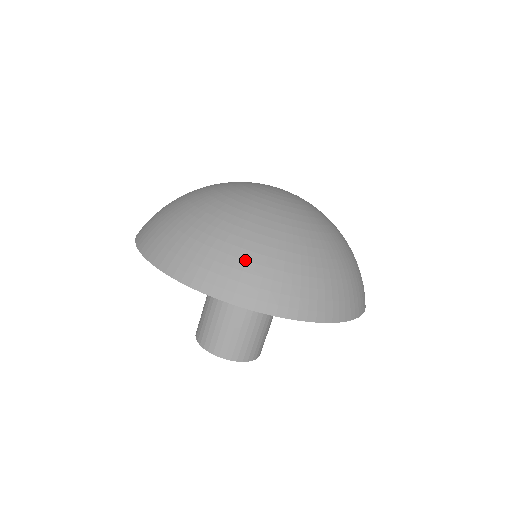
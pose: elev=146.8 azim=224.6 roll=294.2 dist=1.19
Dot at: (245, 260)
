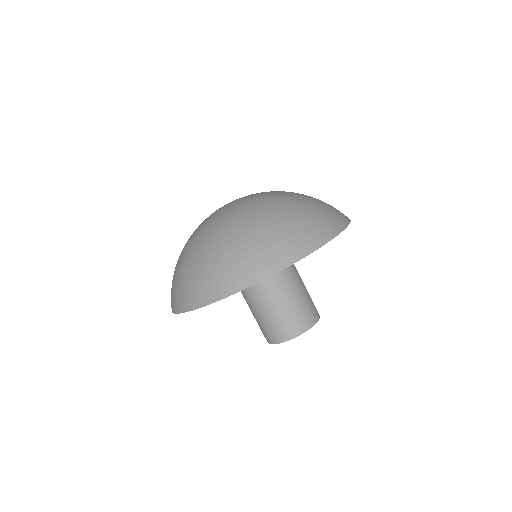
Dot at: (175, 281)
